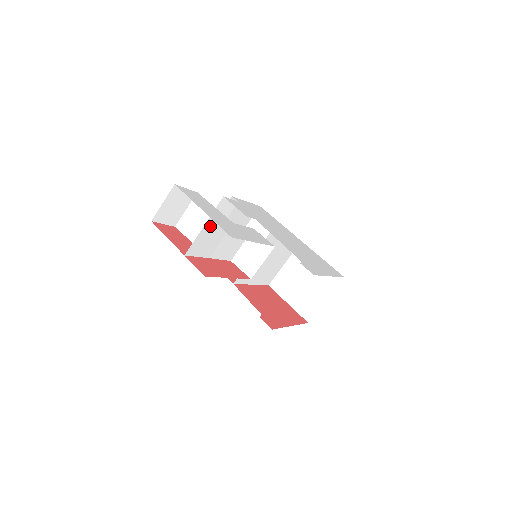
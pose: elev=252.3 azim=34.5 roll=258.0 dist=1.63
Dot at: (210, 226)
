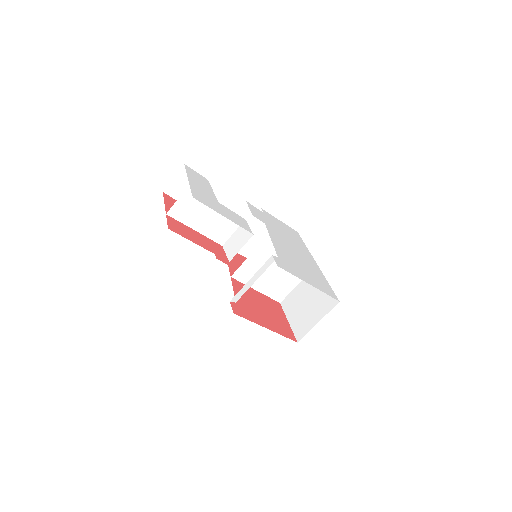
Dot at: (191, 194)
